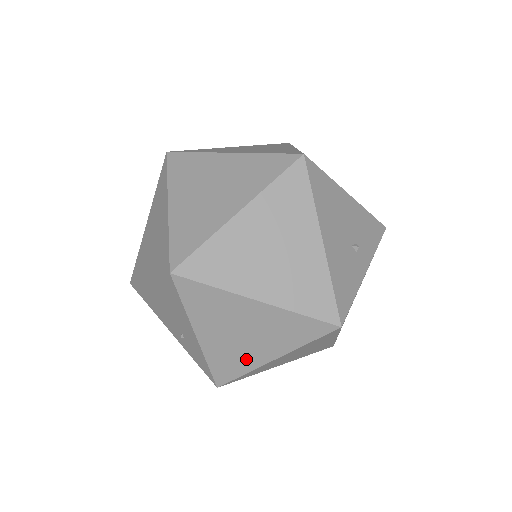
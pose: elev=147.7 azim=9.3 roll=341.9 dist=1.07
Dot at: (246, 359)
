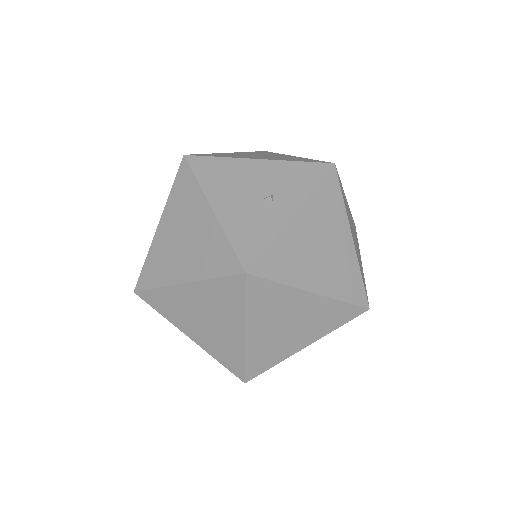
Dot at: (231, 343)
